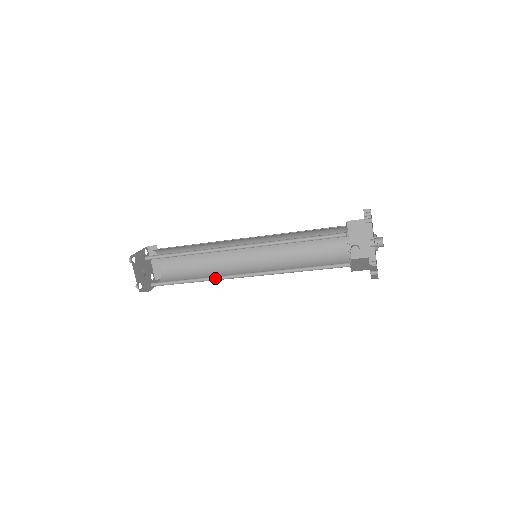
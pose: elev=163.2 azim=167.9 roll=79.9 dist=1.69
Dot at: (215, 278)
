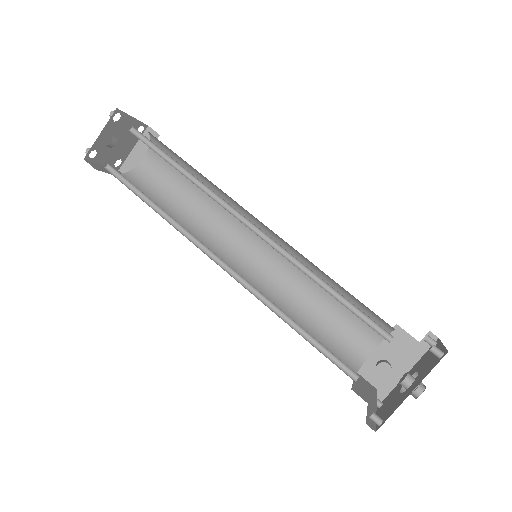
Dot at: (184, 232)
